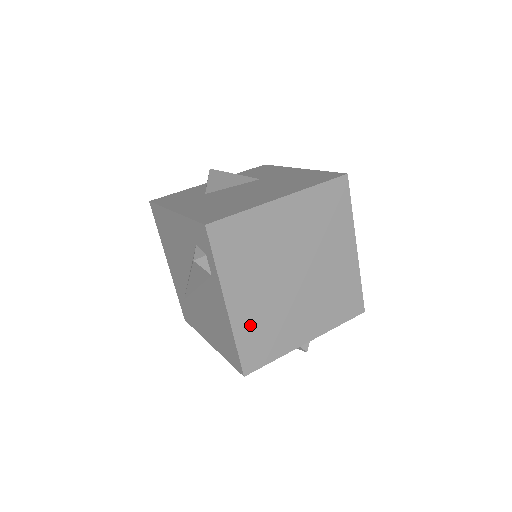
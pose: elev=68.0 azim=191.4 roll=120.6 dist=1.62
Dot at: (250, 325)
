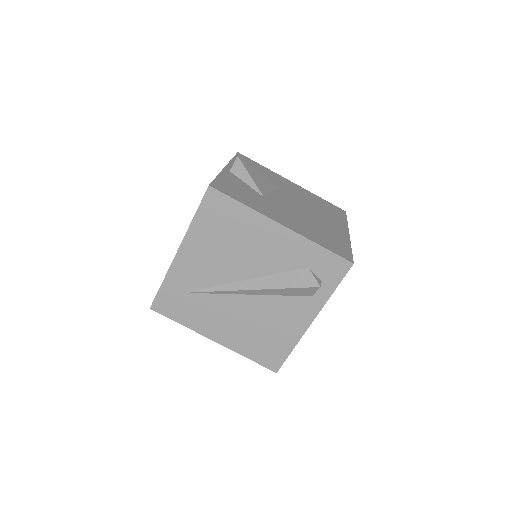
Dot at: occluded
